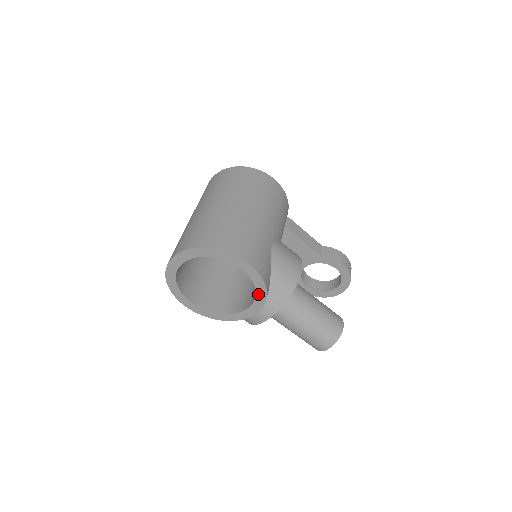
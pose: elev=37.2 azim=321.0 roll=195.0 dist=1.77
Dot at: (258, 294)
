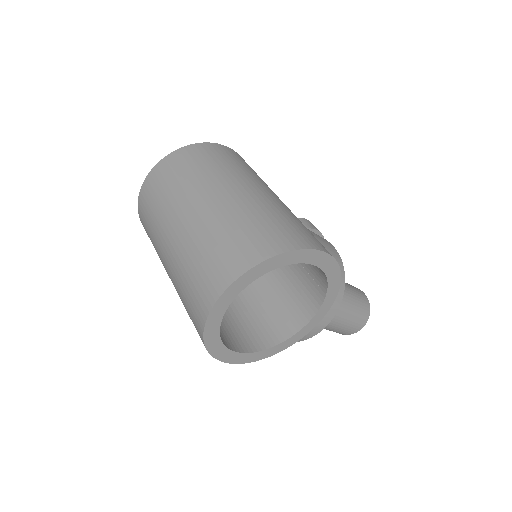
Dot at: (329, 293)
